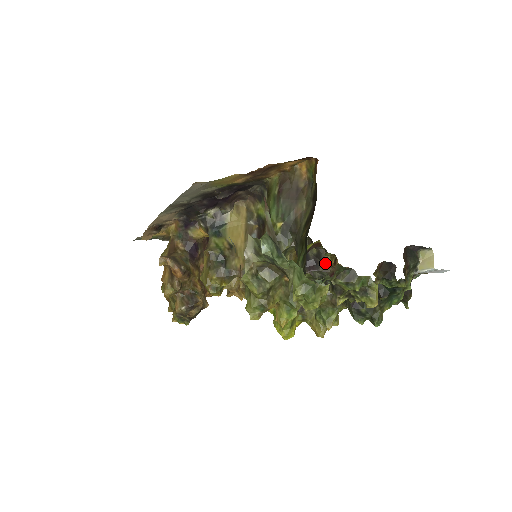
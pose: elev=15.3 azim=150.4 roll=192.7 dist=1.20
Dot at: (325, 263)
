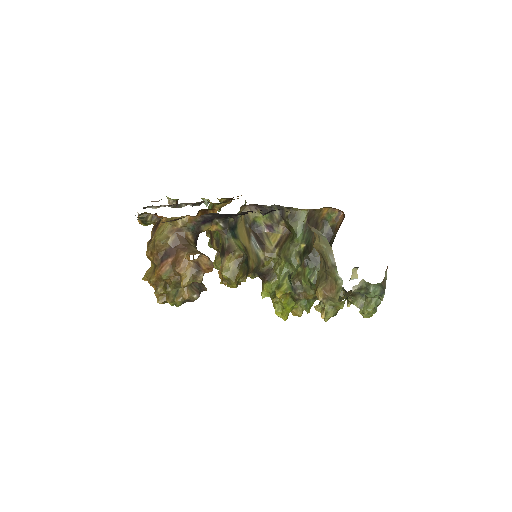
Dot at: occluded
